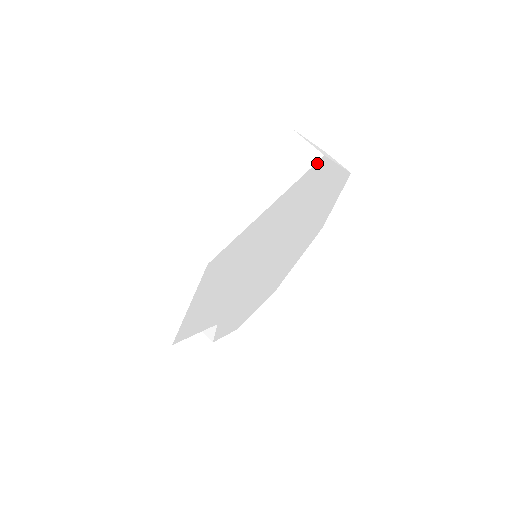
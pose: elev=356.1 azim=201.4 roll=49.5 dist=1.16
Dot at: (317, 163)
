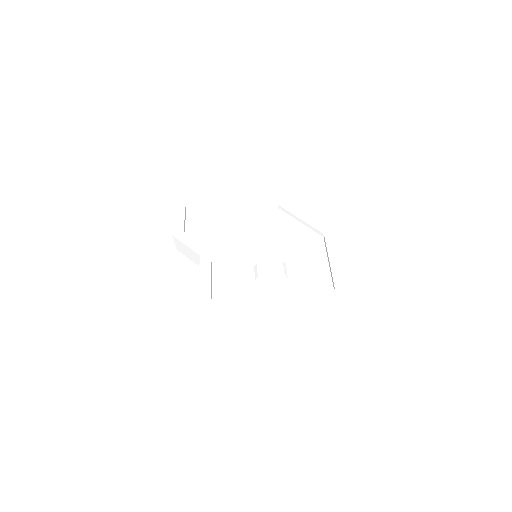
Dot at: (342, 309)
